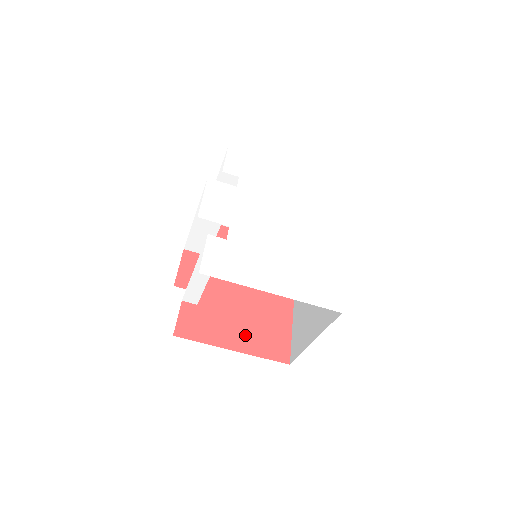
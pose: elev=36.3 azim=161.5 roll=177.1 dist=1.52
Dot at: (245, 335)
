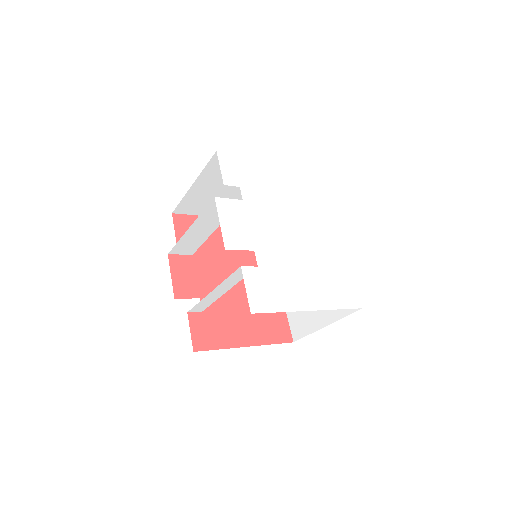
Dot at: (251, 328)
